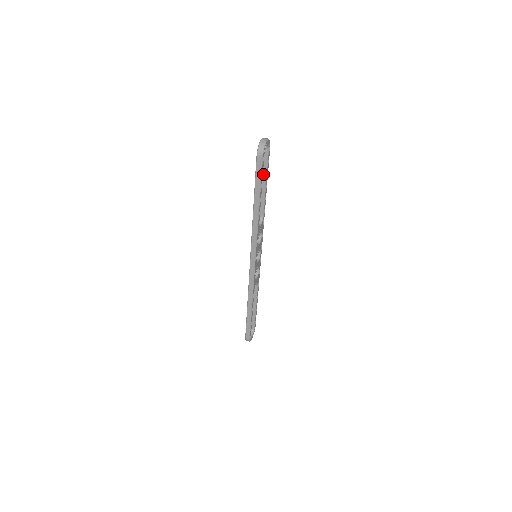
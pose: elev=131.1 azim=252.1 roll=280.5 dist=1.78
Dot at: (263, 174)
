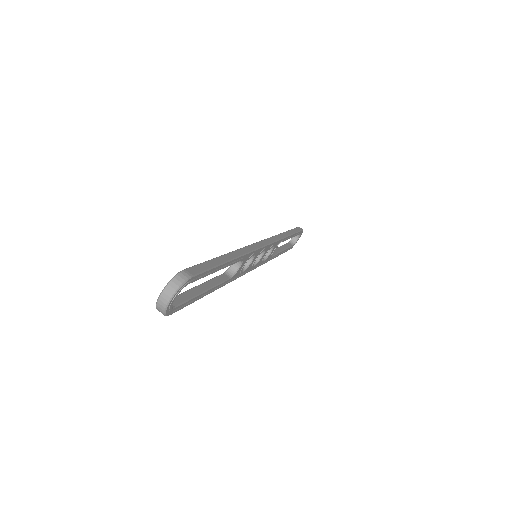
Dot at: occluded
